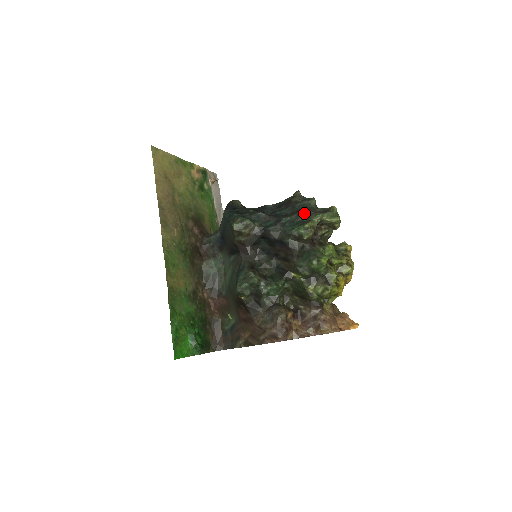
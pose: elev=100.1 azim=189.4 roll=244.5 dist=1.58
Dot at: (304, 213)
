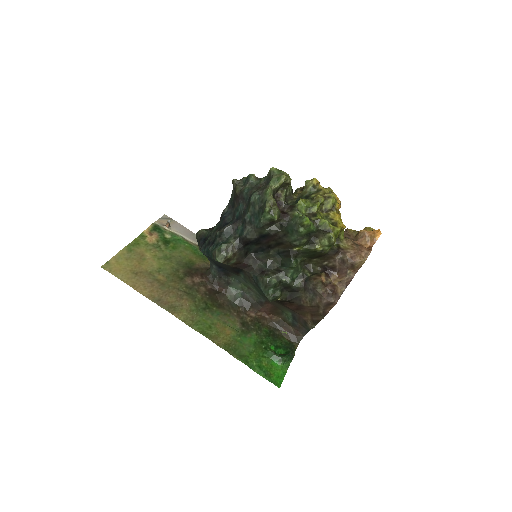
Dot at: (255, 199)
